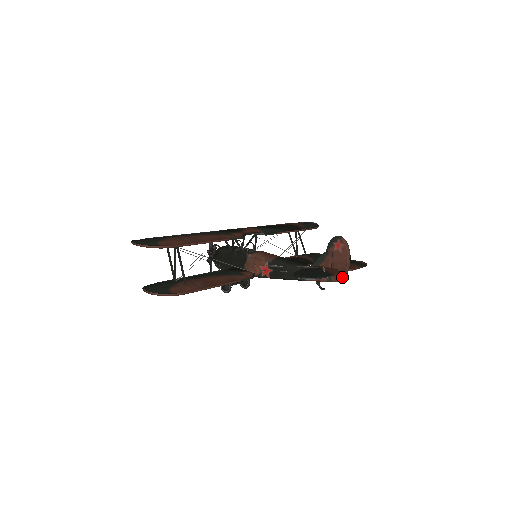
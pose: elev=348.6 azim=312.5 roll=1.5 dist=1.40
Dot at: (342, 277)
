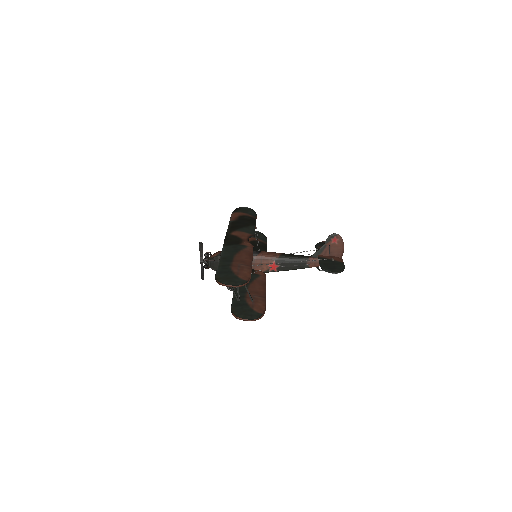
Dot at: occluded
